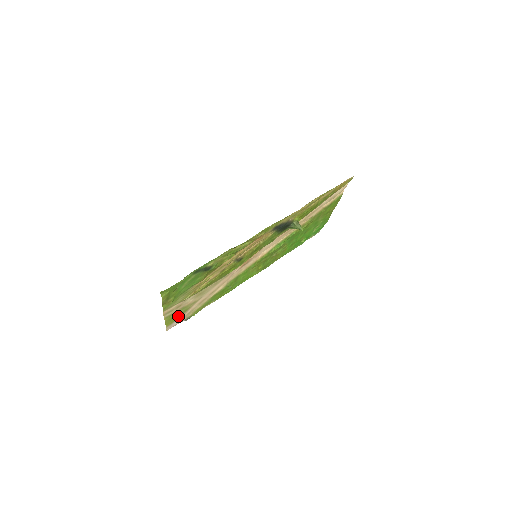
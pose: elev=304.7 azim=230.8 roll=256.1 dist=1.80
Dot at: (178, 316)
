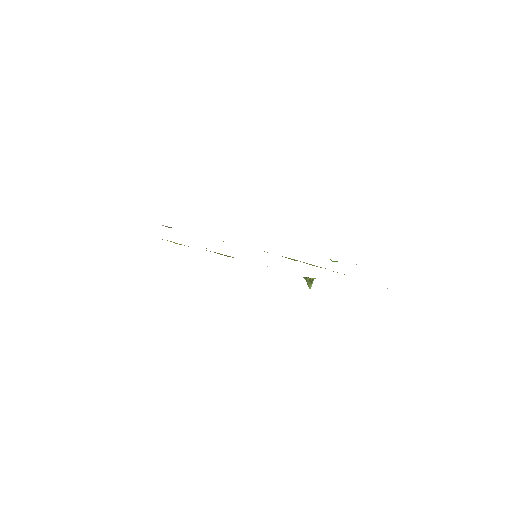
Dot at: occluded
